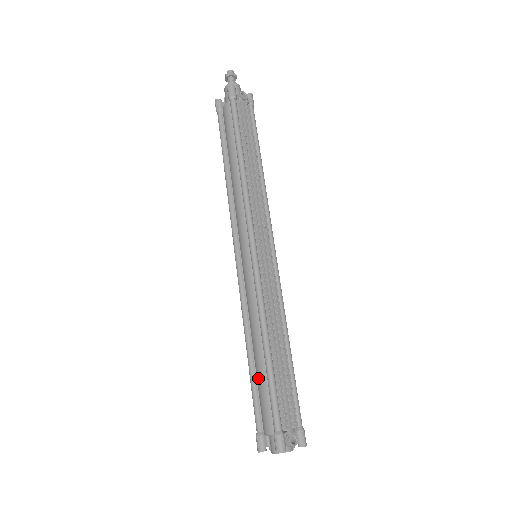
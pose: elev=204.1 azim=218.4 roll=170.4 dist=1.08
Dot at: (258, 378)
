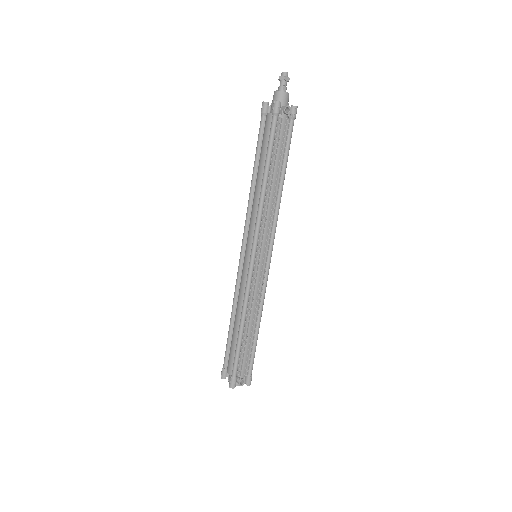
Dot at: (232, 339)
